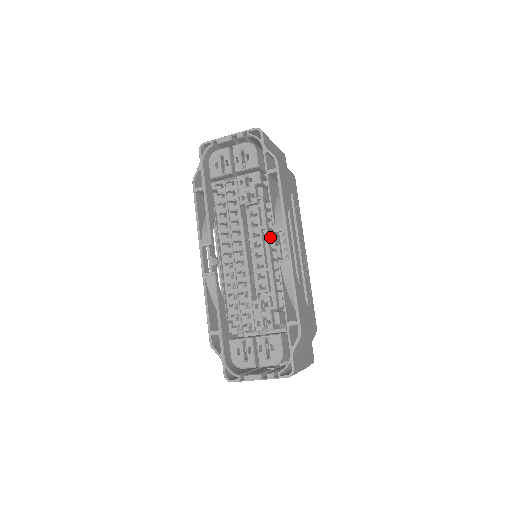
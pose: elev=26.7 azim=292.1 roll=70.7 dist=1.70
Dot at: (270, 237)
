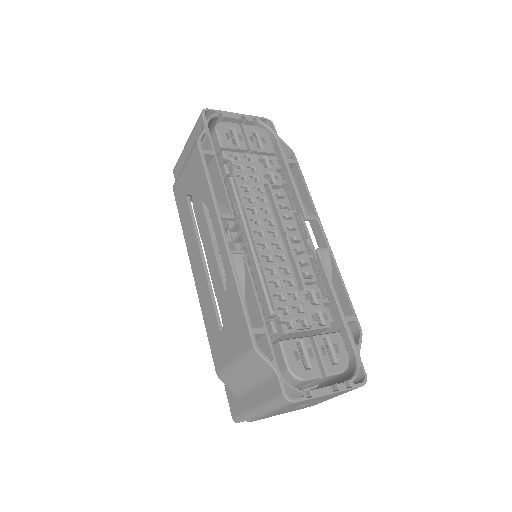
Dot at: occluded
